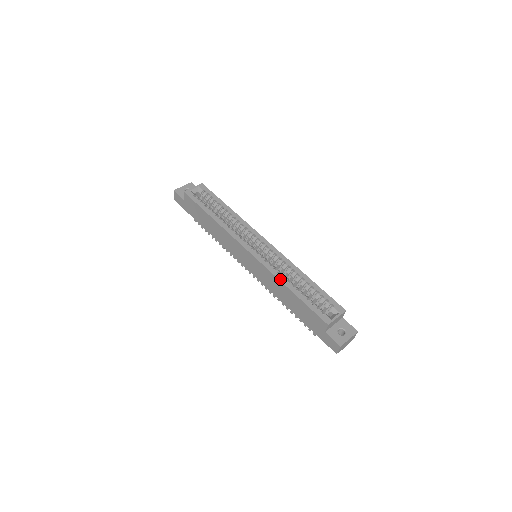
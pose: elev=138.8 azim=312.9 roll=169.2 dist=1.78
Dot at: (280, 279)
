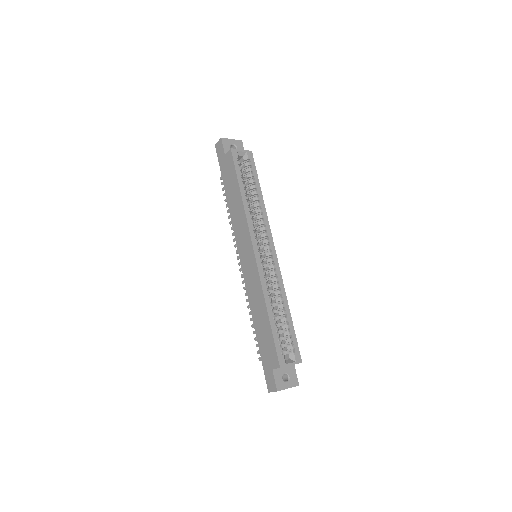
Dot at: (265, 297)
